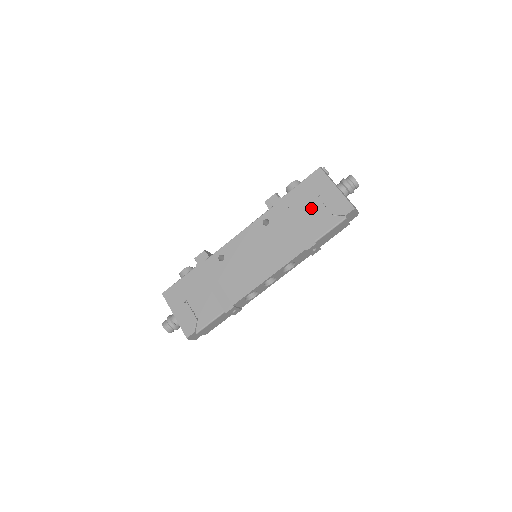
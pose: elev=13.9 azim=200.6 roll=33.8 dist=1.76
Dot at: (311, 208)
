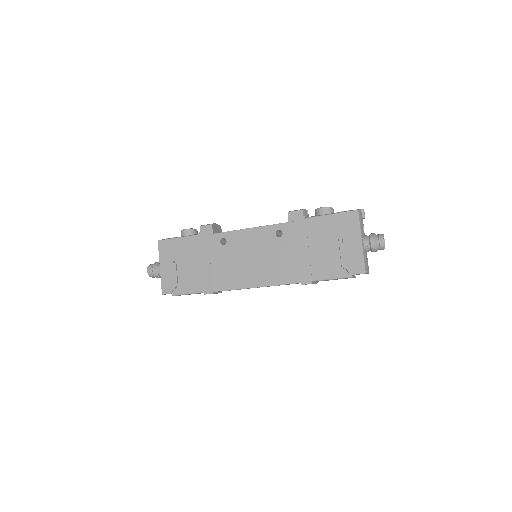
Dot at: (327, 246)
